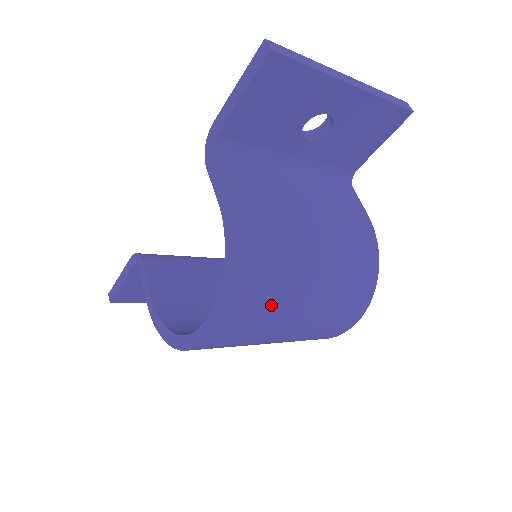
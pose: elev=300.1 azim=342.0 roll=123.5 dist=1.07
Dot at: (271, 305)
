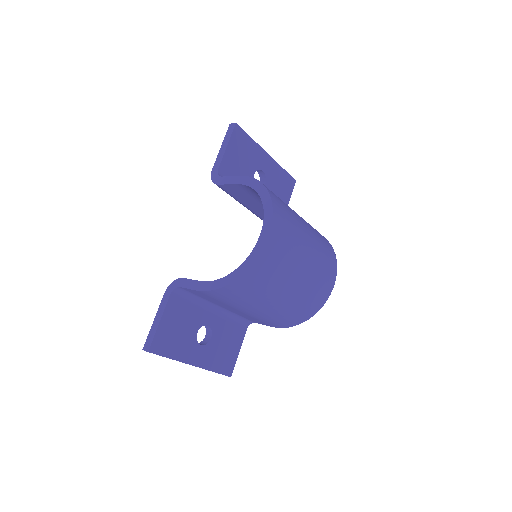
Dot at: (291, 221)
